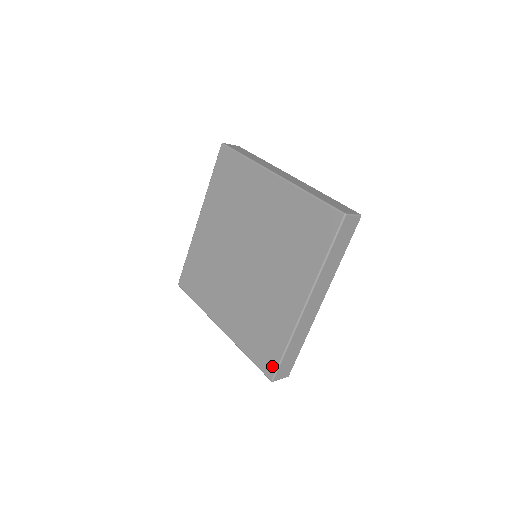
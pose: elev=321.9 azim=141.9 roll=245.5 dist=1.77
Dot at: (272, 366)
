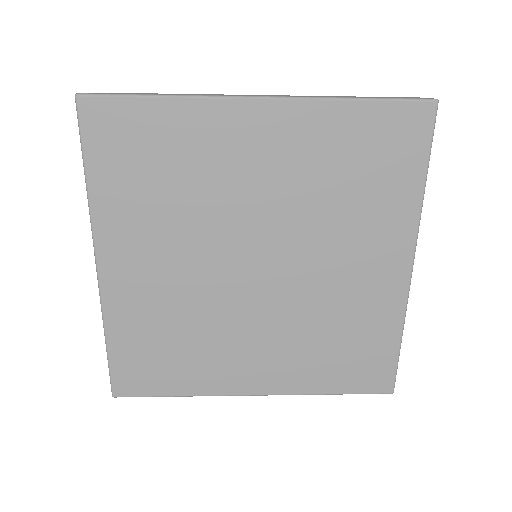
Dot at: (386, 376)
